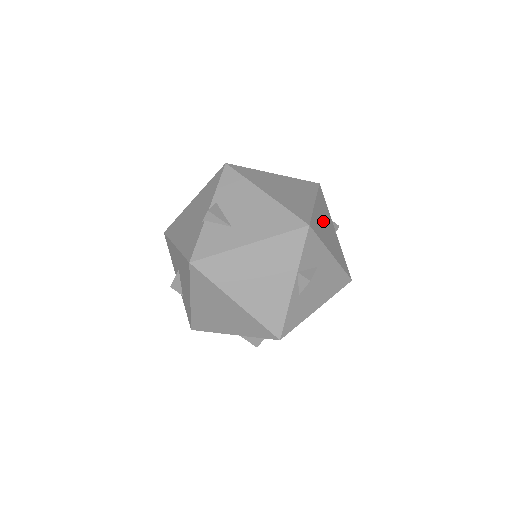
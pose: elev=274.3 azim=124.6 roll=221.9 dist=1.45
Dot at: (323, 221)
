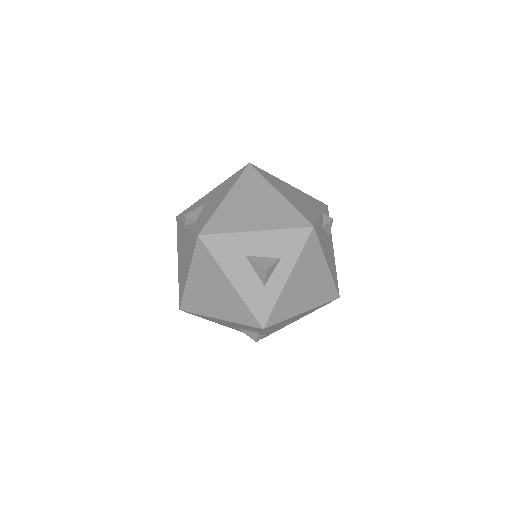
Dot at: occluded
